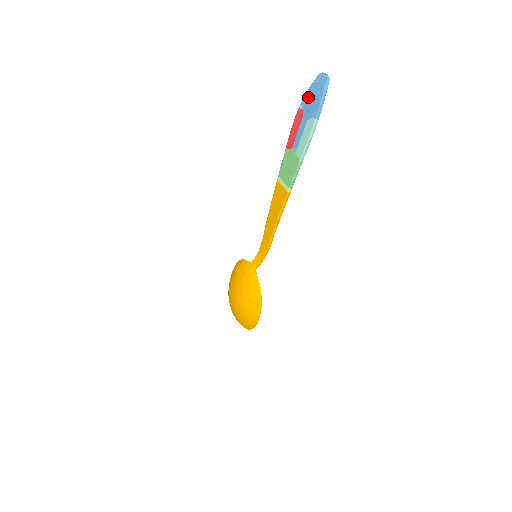
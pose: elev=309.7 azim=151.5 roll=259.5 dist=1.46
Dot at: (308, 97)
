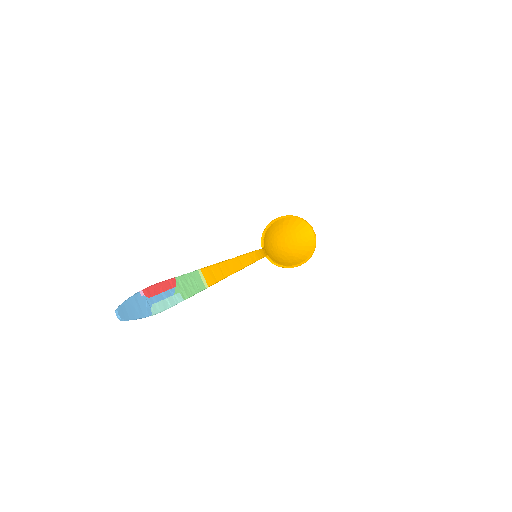
Dot at: (133, 302)
